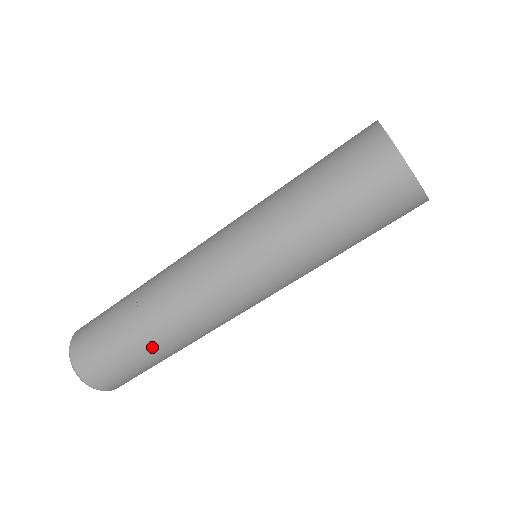
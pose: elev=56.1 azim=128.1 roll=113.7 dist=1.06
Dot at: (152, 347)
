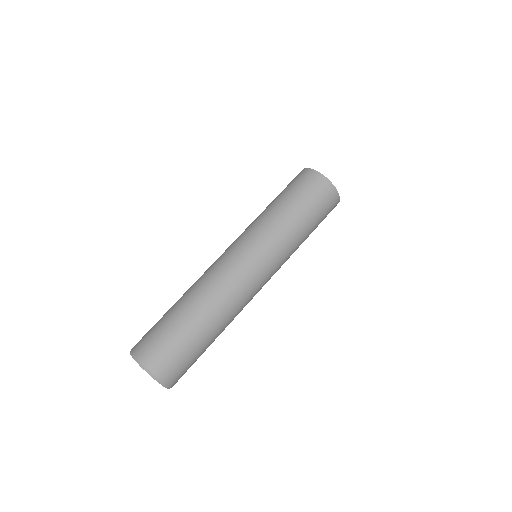
Dot at: (185, 308)
